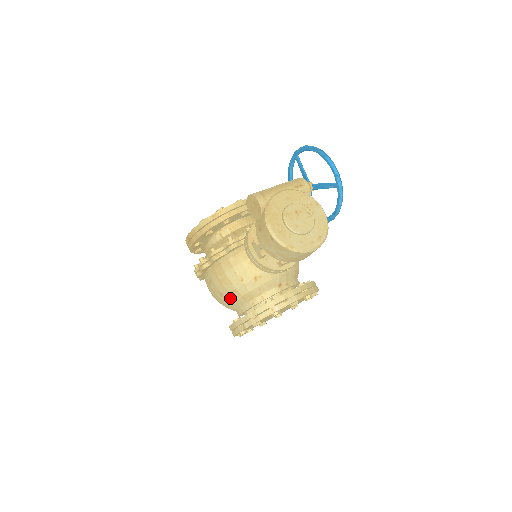
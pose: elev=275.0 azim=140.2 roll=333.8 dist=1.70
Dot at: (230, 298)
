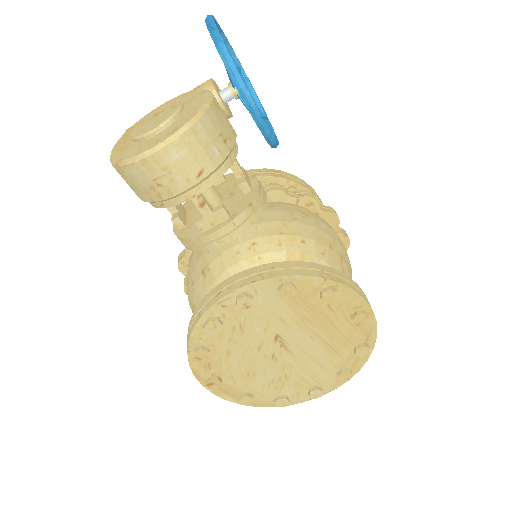
Dot at: occluded
